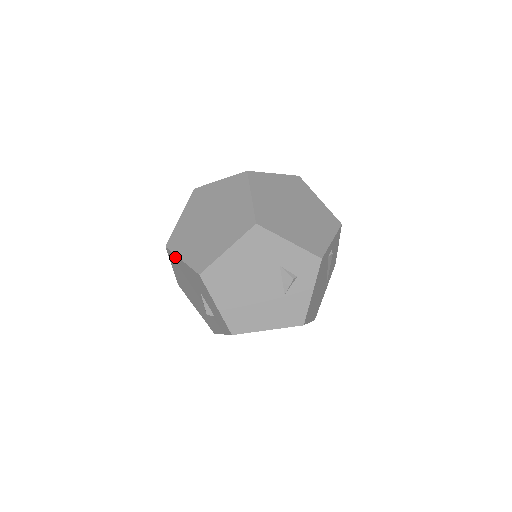
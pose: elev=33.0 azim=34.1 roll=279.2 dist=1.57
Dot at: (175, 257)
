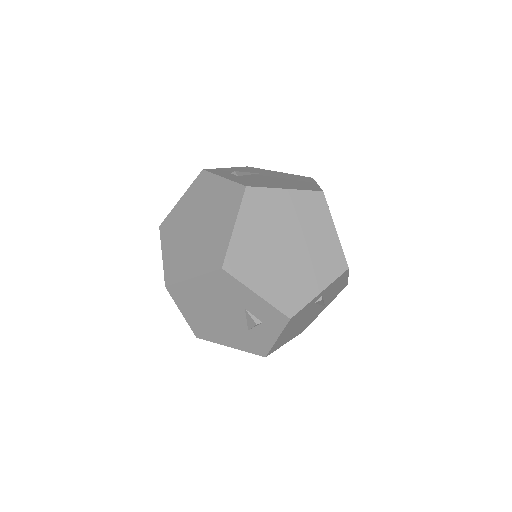
Dot at: occluded
